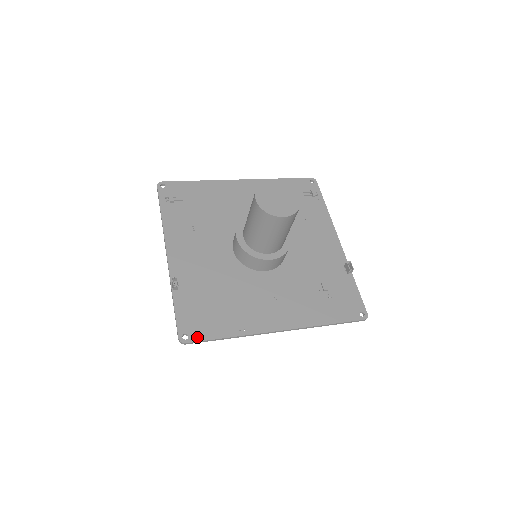
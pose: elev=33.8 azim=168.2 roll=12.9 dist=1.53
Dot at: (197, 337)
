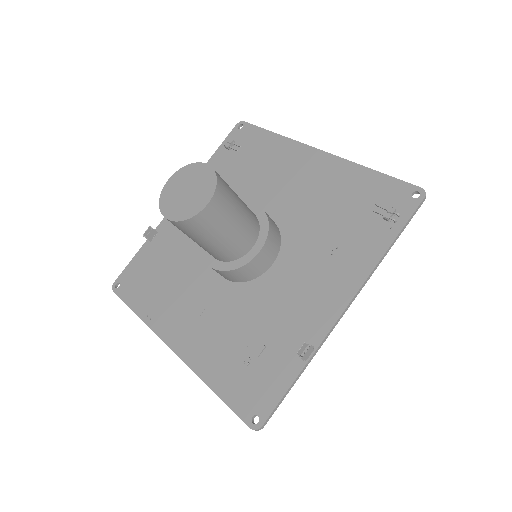
Dot at: (122, 293)
